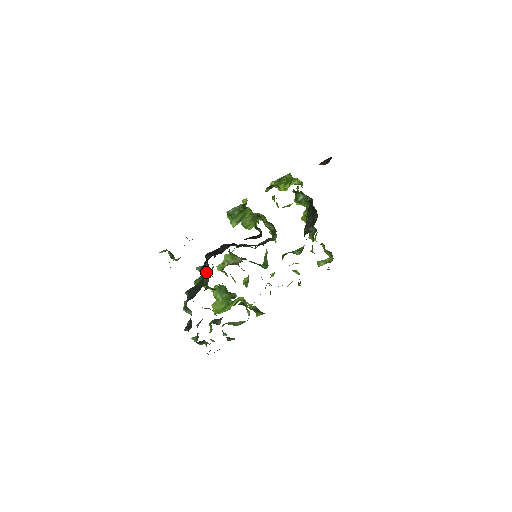
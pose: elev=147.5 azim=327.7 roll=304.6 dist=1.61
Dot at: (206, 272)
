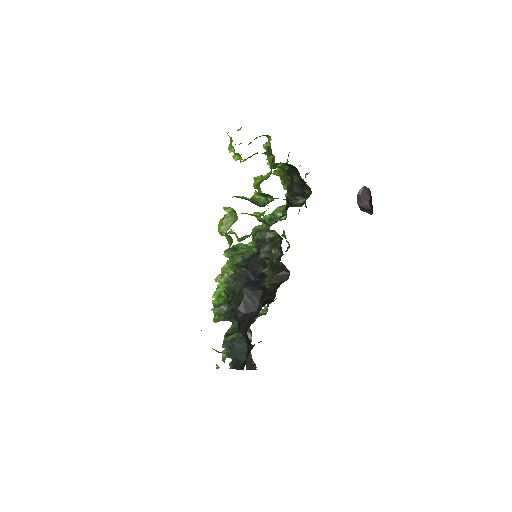
Dot at: occluded
